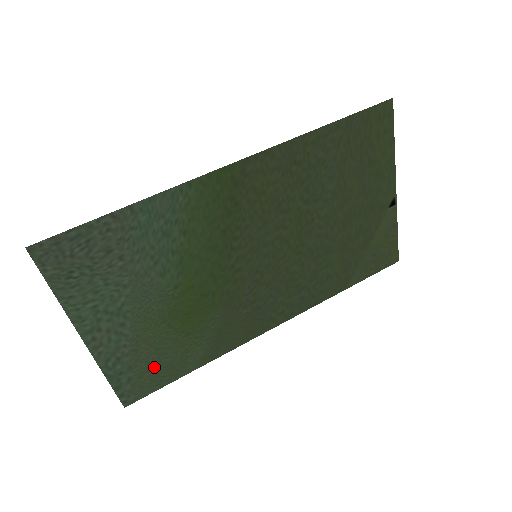
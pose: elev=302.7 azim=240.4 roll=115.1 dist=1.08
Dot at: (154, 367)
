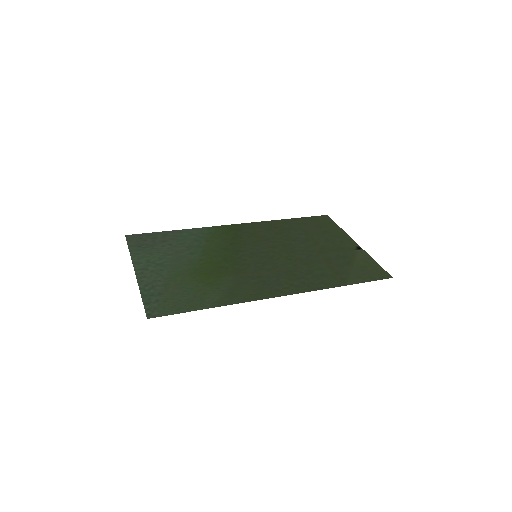
Dot at: (178, 298)
